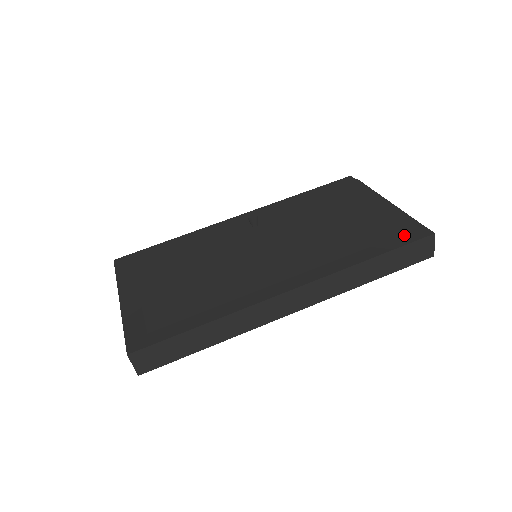
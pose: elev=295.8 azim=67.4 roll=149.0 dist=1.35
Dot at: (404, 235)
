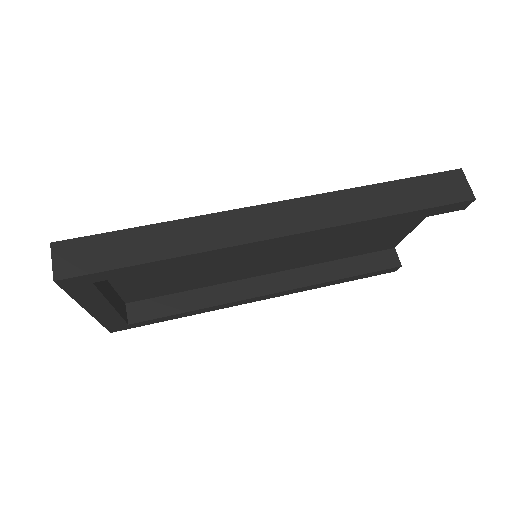
Dot at: occluded
